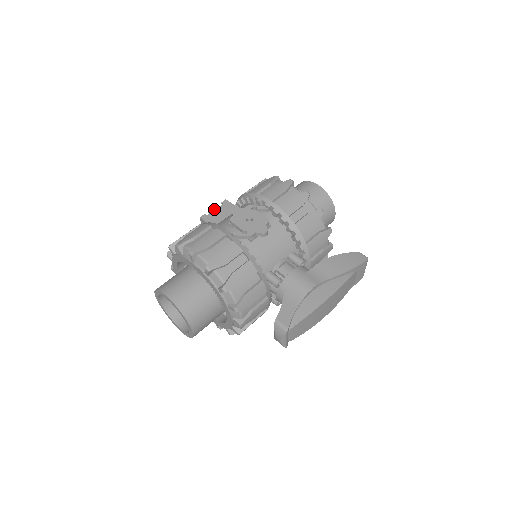
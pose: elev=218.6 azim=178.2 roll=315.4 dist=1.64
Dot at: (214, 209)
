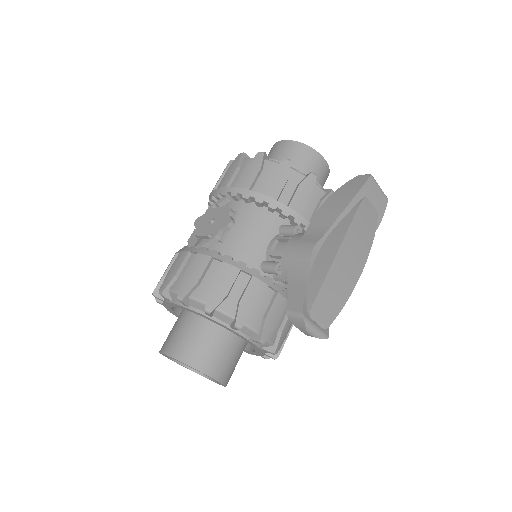
Dot at: (191, 236)
